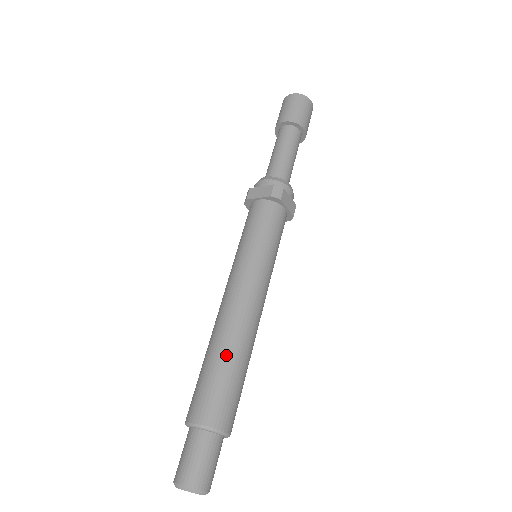
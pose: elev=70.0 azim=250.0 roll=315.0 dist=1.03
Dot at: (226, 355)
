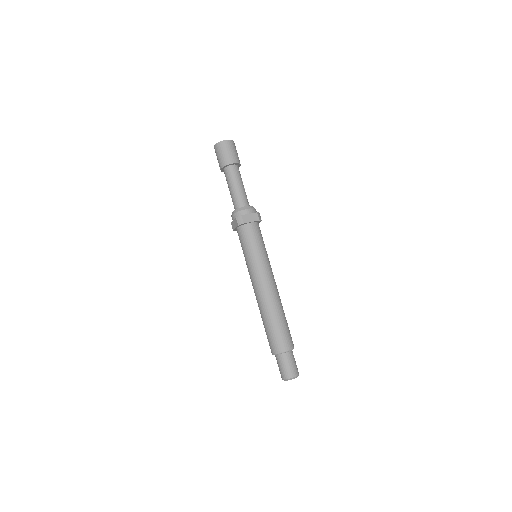
Dot at: (267, 319)
